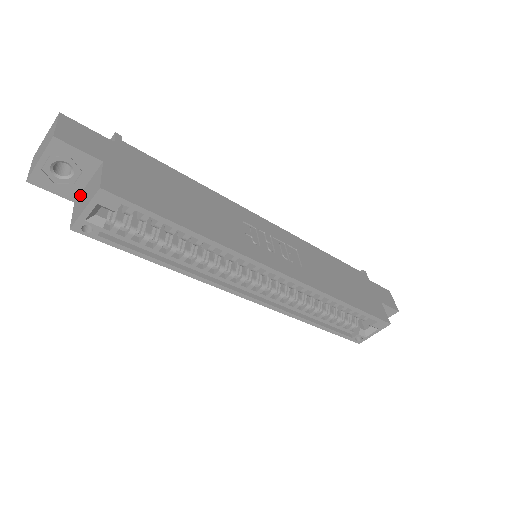
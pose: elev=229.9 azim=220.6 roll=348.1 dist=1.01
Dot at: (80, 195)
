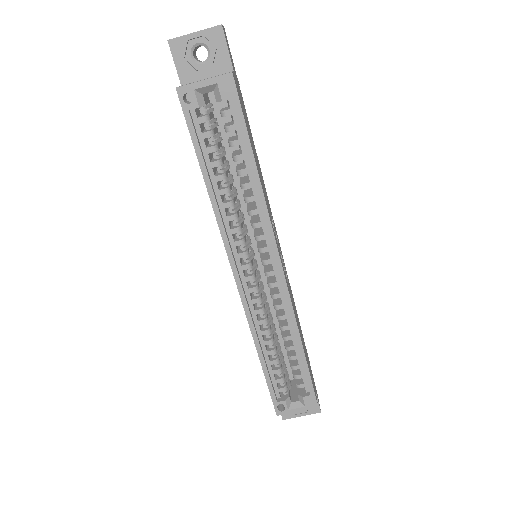
Dot at: occluded
